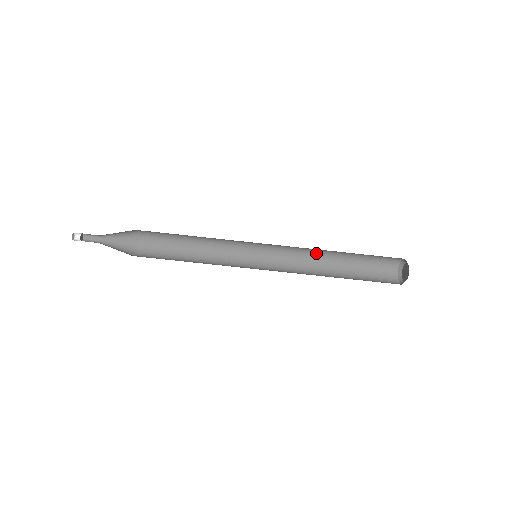
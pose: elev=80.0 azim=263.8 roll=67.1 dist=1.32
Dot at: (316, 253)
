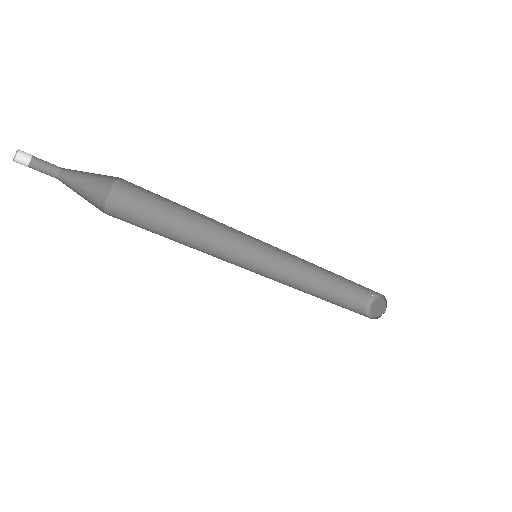
Dot at: occluded
